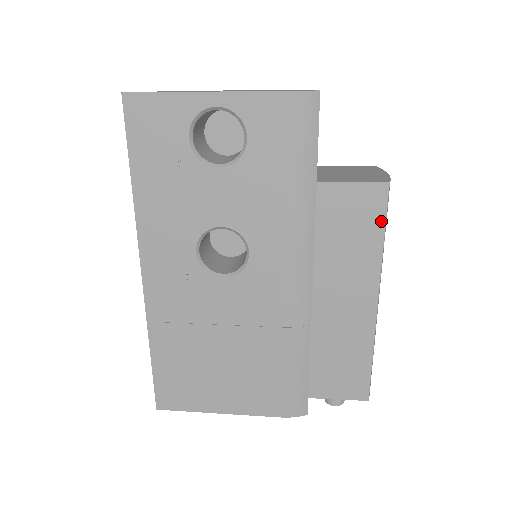
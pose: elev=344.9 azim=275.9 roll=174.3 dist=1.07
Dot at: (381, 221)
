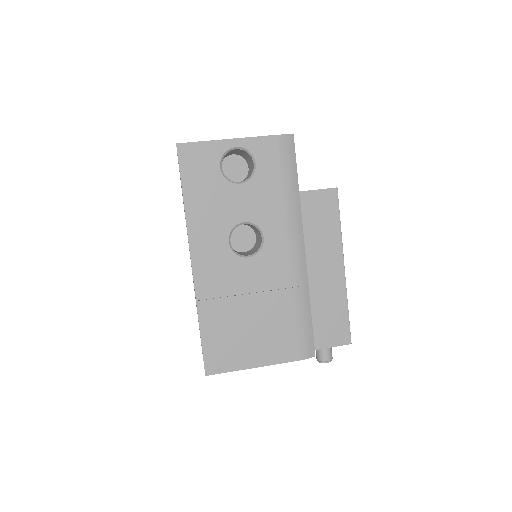
Dot at: (337, 212)
